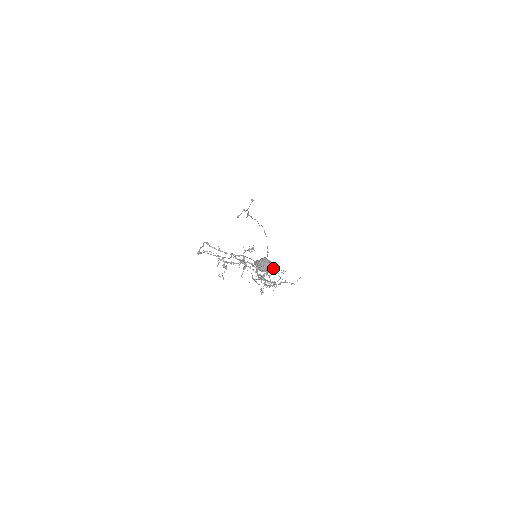
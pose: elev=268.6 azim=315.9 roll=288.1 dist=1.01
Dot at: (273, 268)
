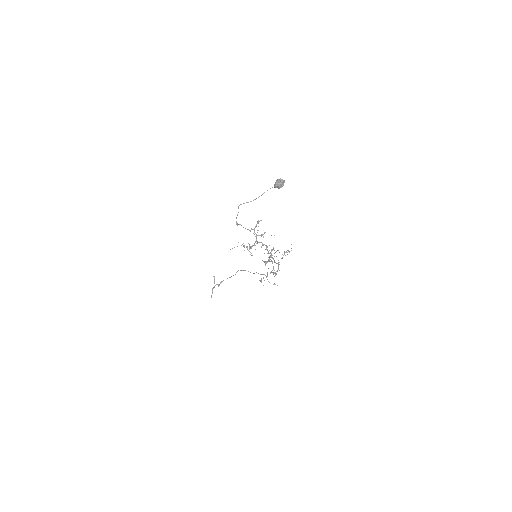
Dot at: occluded
